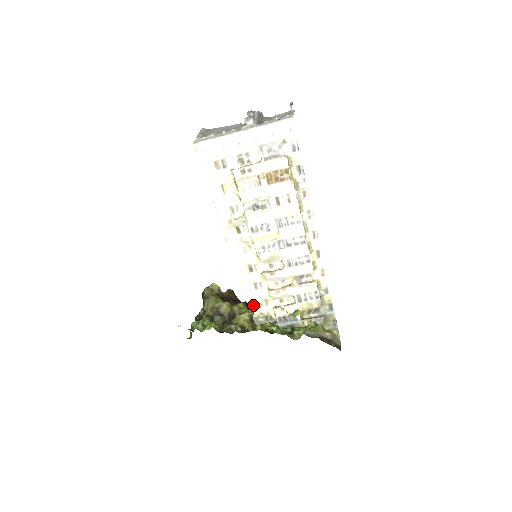
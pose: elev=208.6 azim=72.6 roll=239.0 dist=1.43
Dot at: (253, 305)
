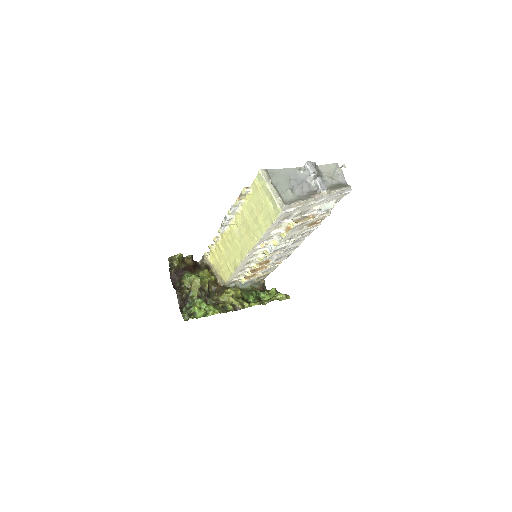
Dot at: (230, 280)
